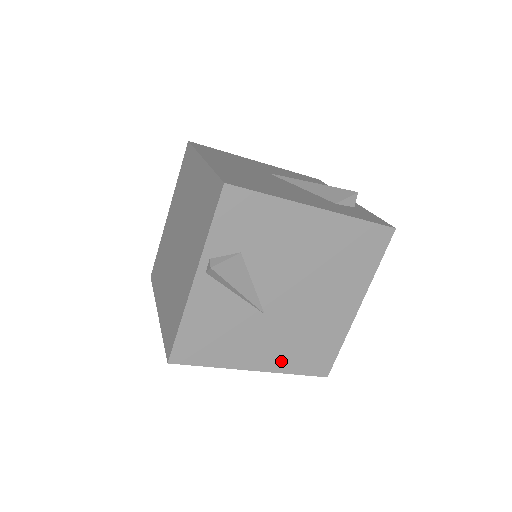
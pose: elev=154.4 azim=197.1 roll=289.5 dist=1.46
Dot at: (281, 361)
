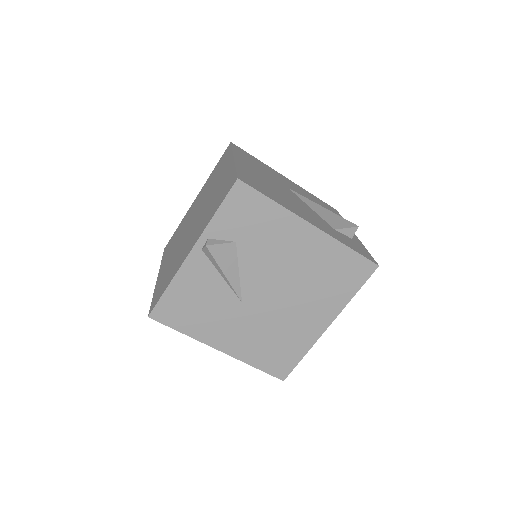
Dot at: (246, 351)
